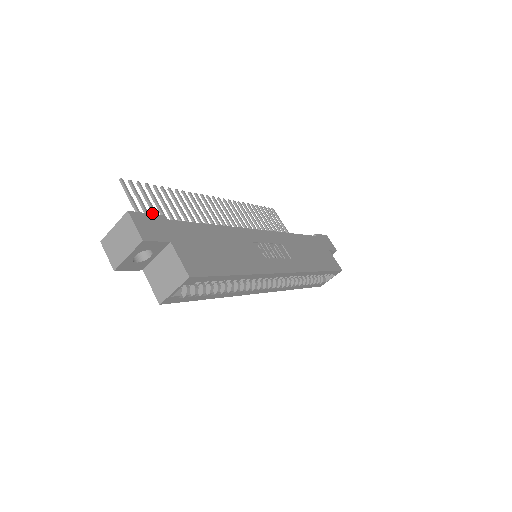
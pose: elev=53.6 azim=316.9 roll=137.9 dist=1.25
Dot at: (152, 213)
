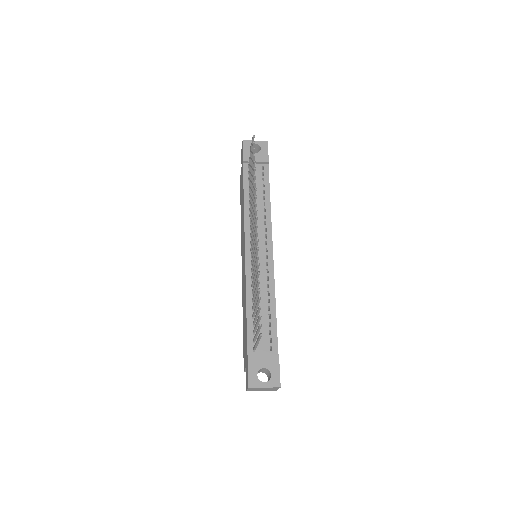
Dot at: (256, 326)
